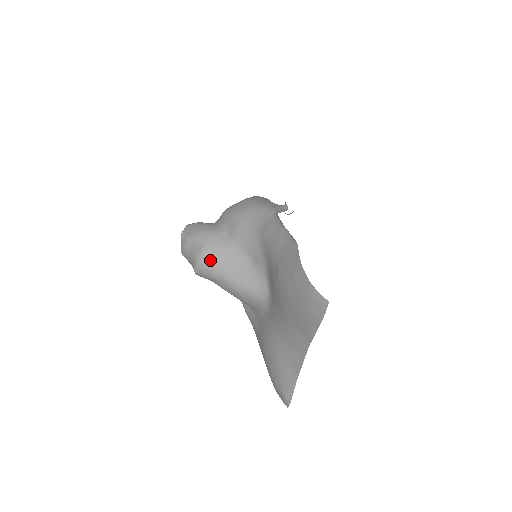
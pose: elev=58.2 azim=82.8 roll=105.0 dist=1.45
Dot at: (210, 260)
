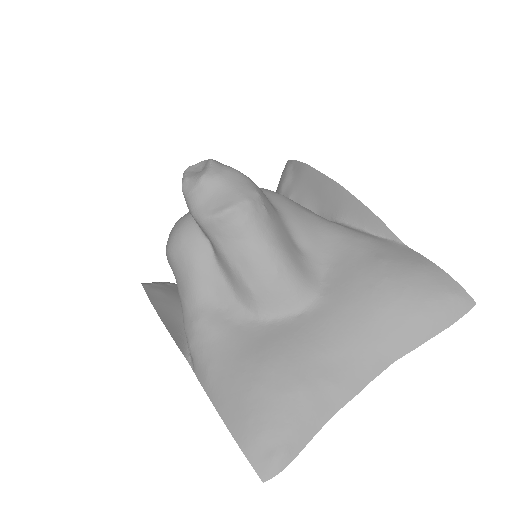
Dot at: (264, 209)
